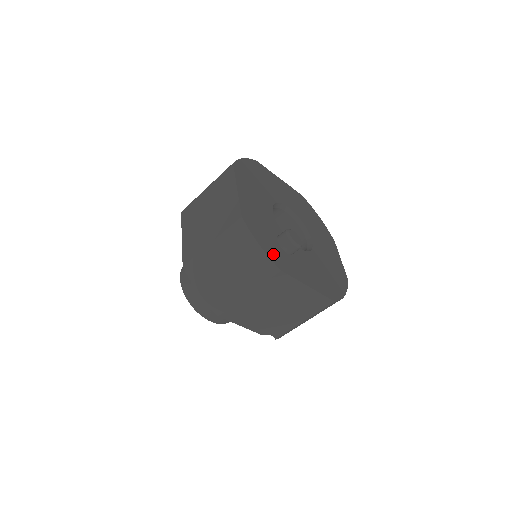
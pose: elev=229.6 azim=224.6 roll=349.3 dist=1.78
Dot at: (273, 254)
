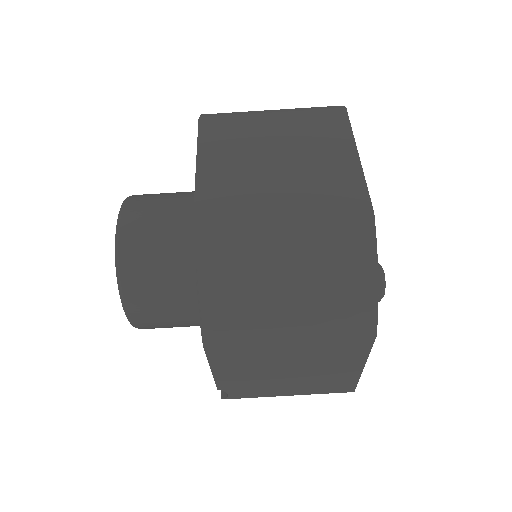
Dot at: occluded
